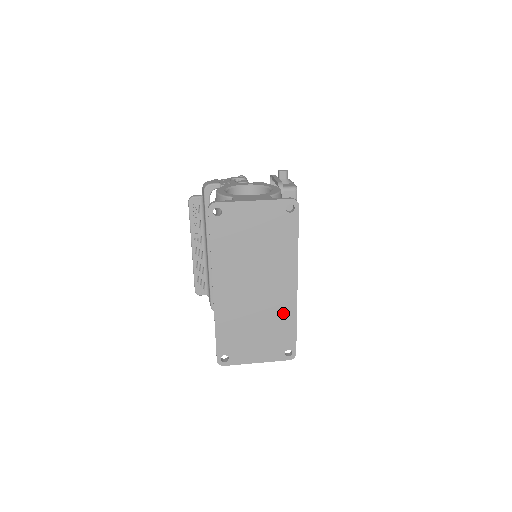
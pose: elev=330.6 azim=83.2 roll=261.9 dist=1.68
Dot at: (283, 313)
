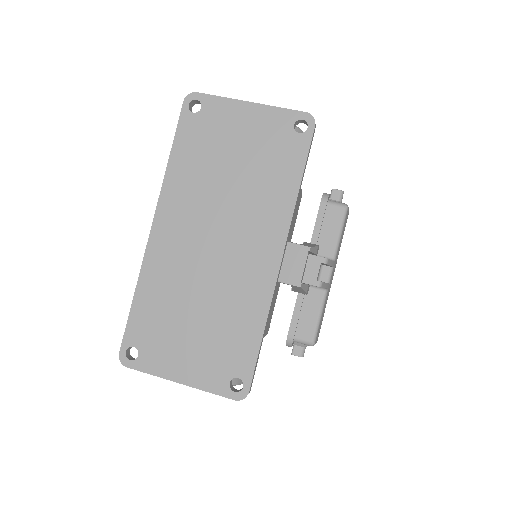
Dot at: (246, 302)
